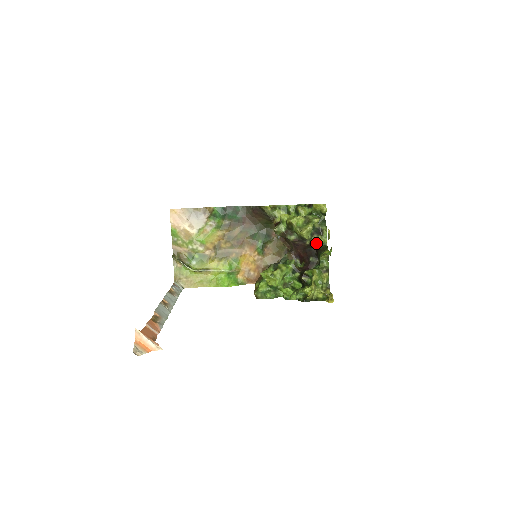
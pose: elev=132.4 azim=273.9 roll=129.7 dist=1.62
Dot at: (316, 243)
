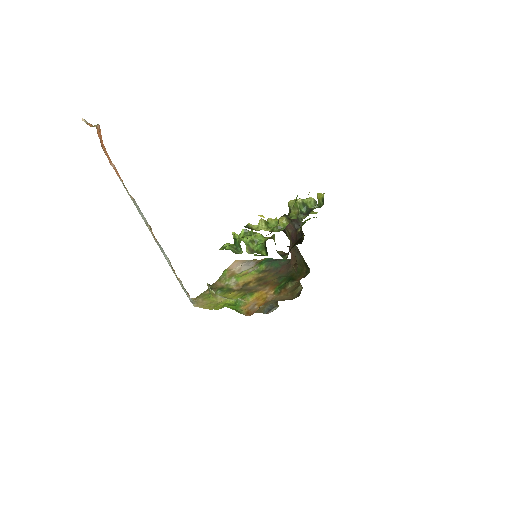
Dot at: (302, 219)
